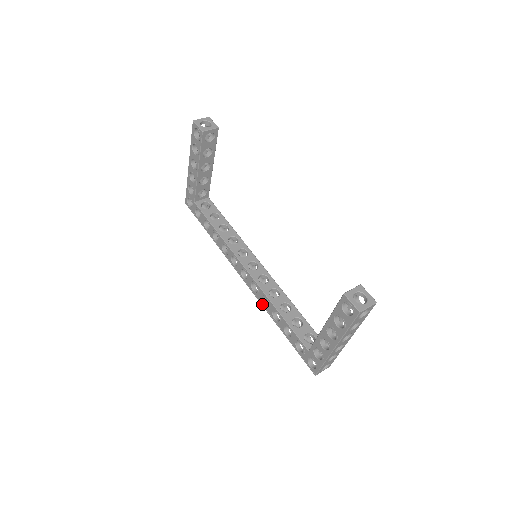
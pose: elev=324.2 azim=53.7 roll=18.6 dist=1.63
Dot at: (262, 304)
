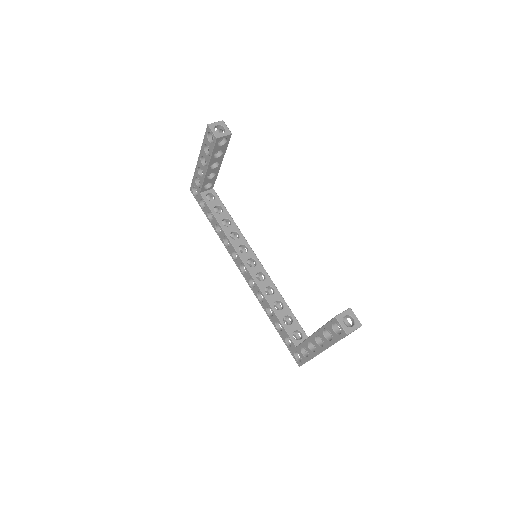
Dot at: (257, 298)
